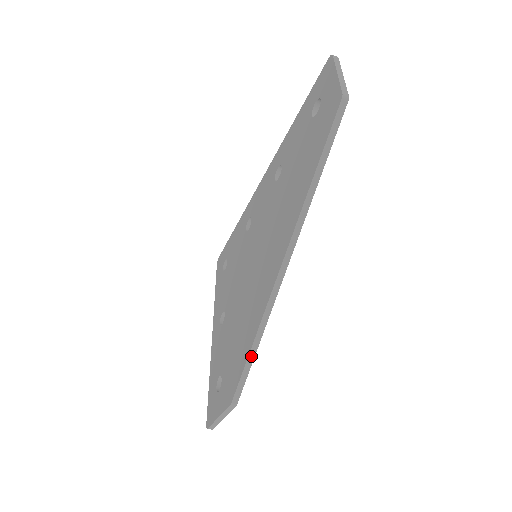
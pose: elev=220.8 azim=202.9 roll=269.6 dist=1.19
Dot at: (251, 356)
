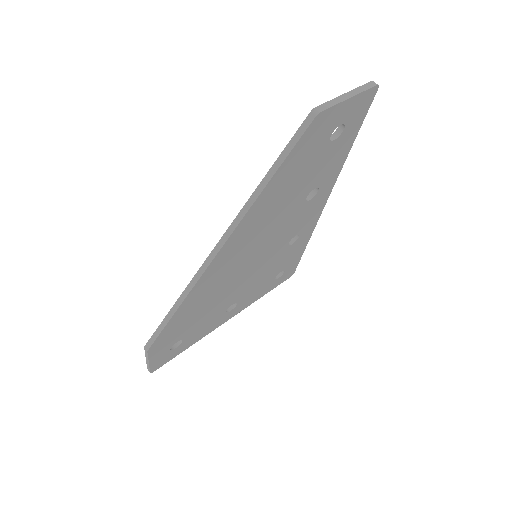
Dot at: (169, 316)
